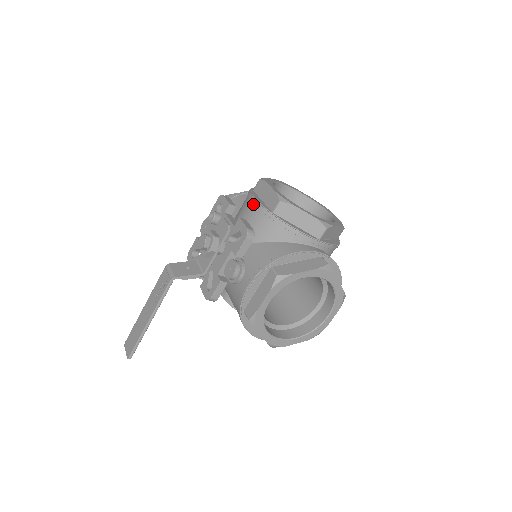
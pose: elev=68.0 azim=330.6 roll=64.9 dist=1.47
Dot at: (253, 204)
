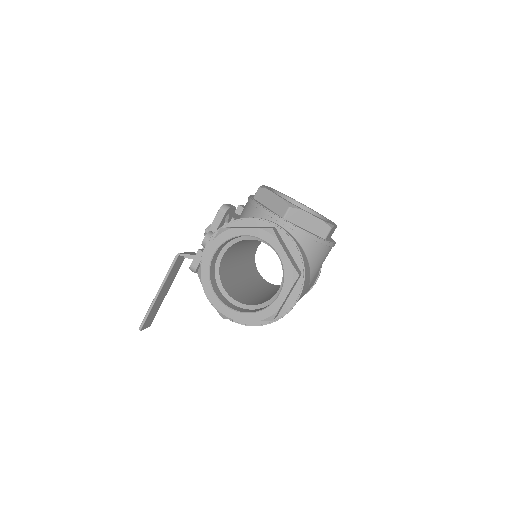
Dot at: occluded
